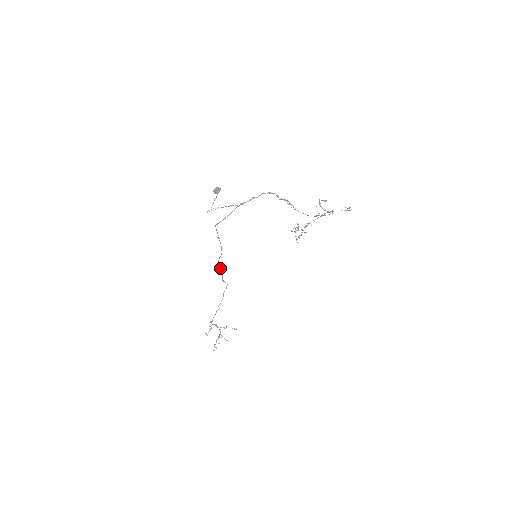
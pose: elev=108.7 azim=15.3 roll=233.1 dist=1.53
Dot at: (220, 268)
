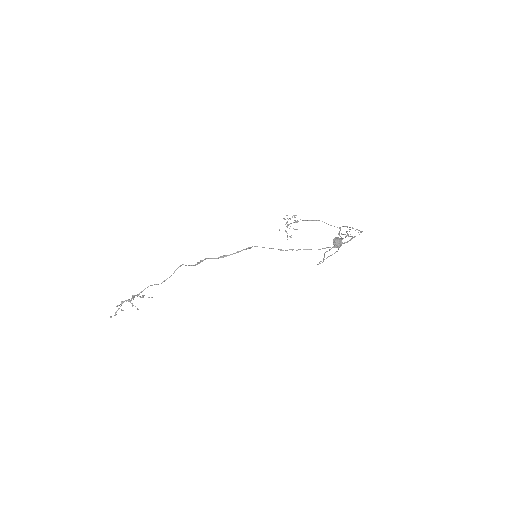
Dot at: occluded
